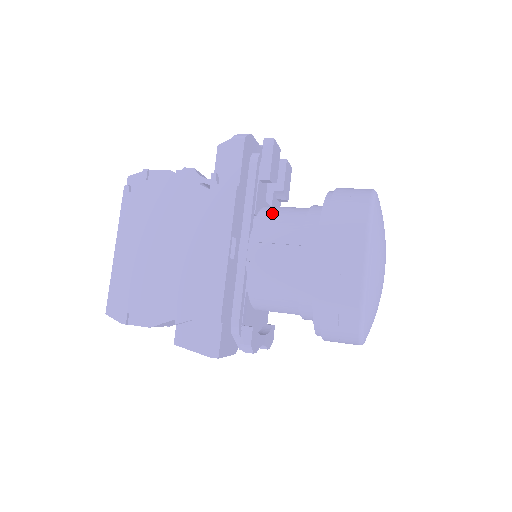
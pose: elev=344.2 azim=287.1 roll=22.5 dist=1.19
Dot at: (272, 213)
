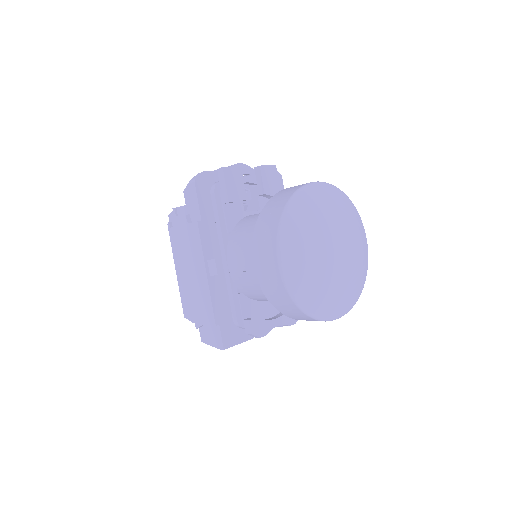
Dot at: (240, 227)
